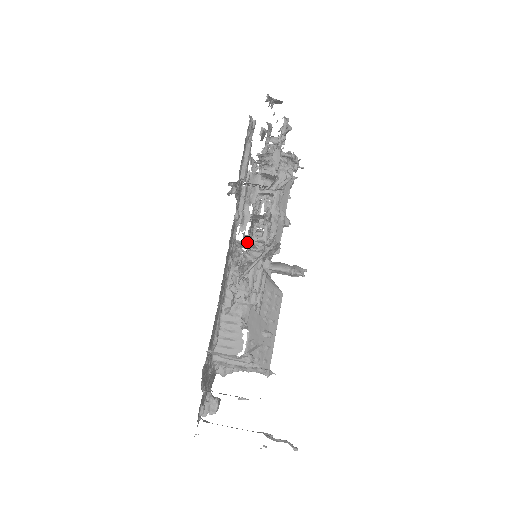
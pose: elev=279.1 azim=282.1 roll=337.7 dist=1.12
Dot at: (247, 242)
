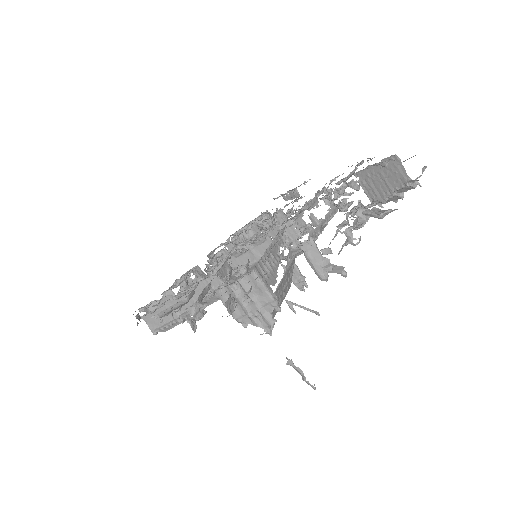
Dot at: occluded
